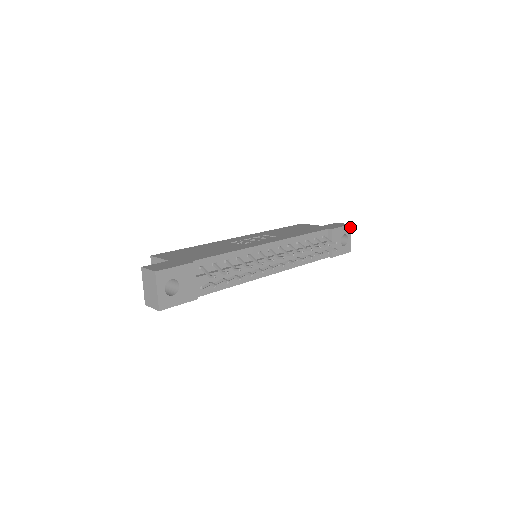
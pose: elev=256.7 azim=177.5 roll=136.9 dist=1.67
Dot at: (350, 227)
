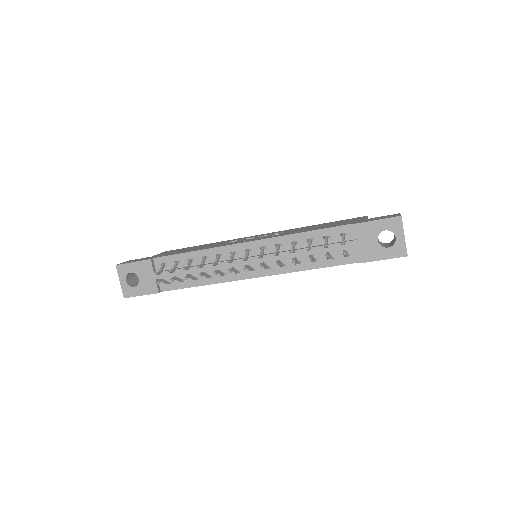
Dot at: (399, 220)
